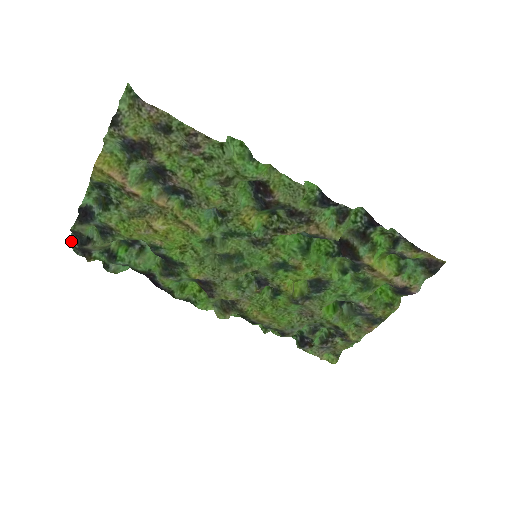
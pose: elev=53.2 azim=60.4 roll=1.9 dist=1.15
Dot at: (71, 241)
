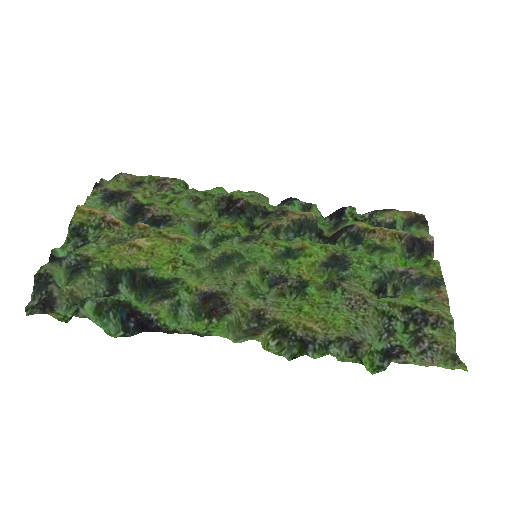
Dot at: (27, 306)
